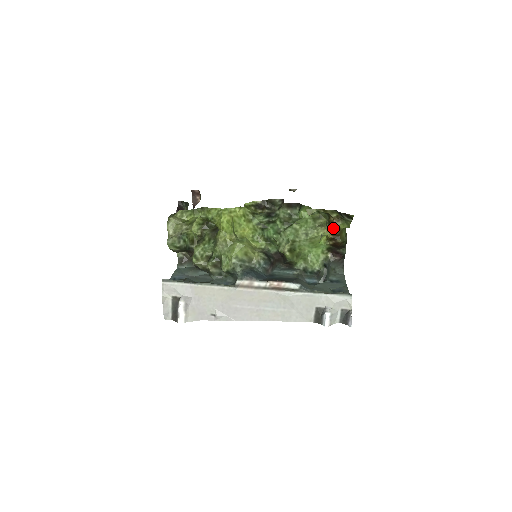
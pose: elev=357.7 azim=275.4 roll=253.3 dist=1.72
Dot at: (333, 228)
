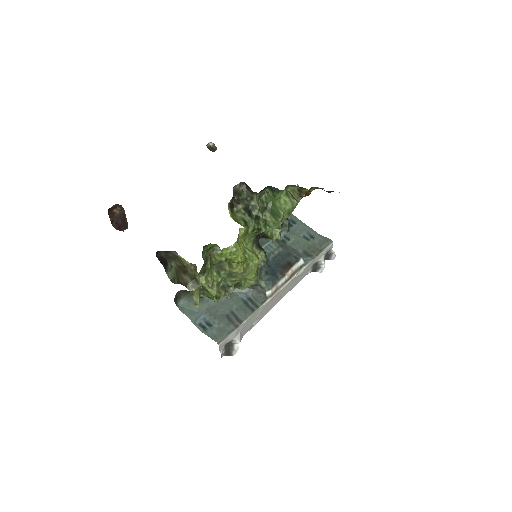
Dot at: occluded
